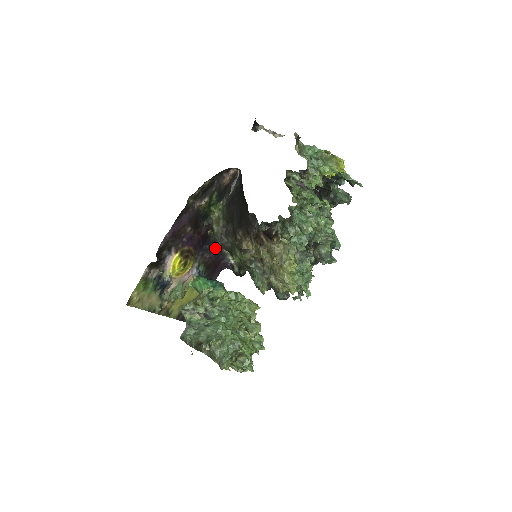
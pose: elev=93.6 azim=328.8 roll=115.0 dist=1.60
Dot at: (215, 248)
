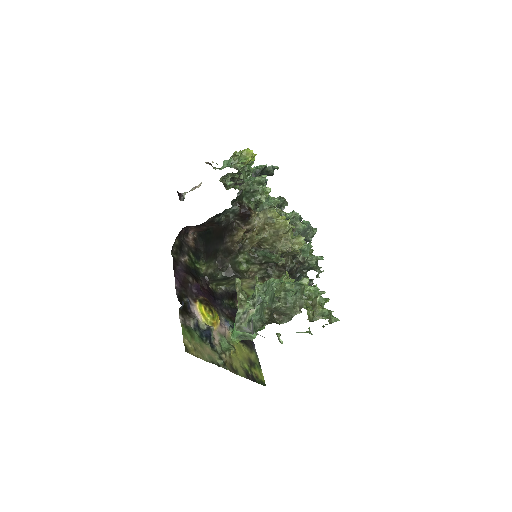
Dot at: (227, 305)
